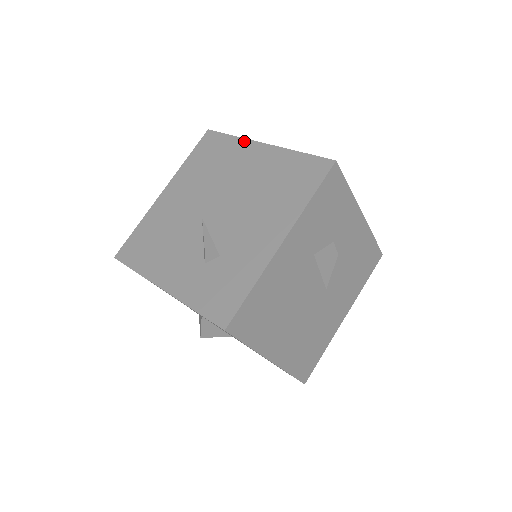
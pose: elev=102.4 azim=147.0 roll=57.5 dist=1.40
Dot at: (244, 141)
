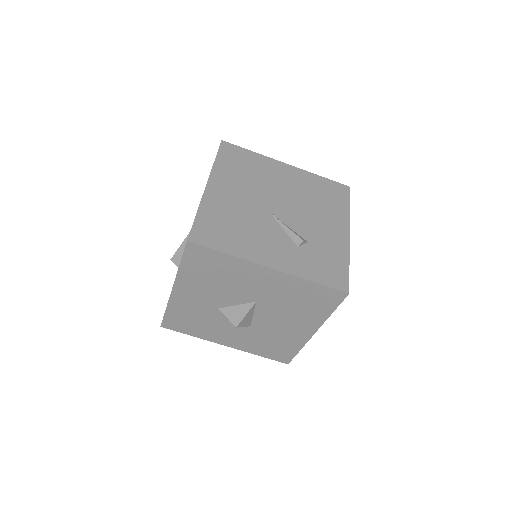
Dot at: (268, 158)
